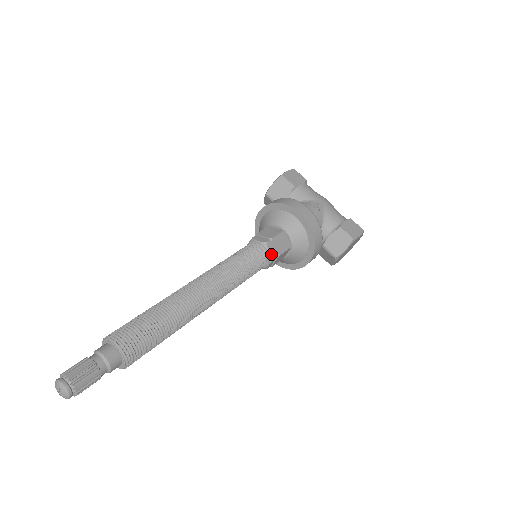
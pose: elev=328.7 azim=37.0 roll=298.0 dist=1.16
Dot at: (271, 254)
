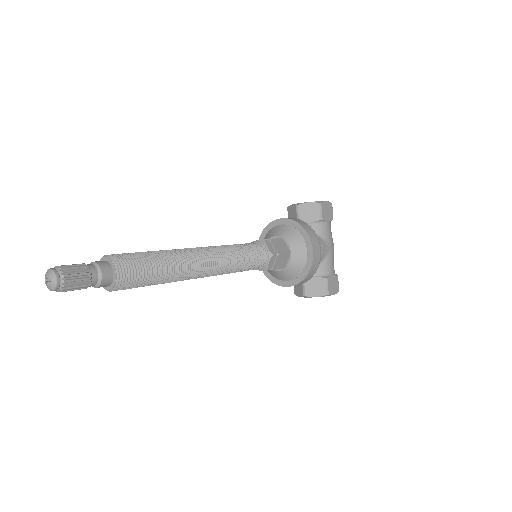
Dot at: (268, 265)
